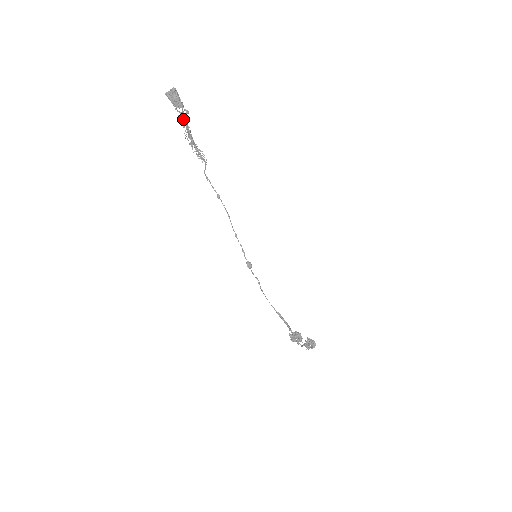
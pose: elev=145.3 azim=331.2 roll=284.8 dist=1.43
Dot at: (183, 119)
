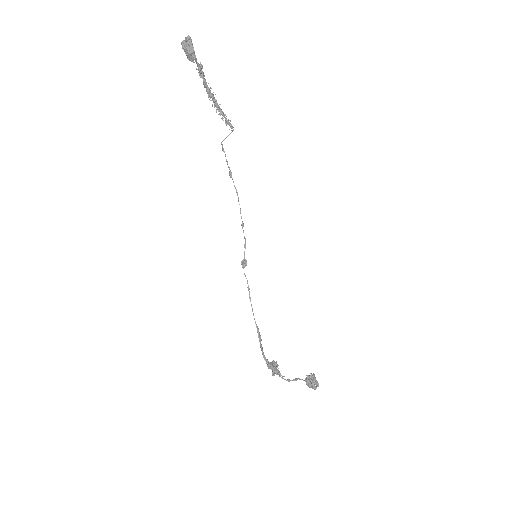
Dot at: (200, 75)
